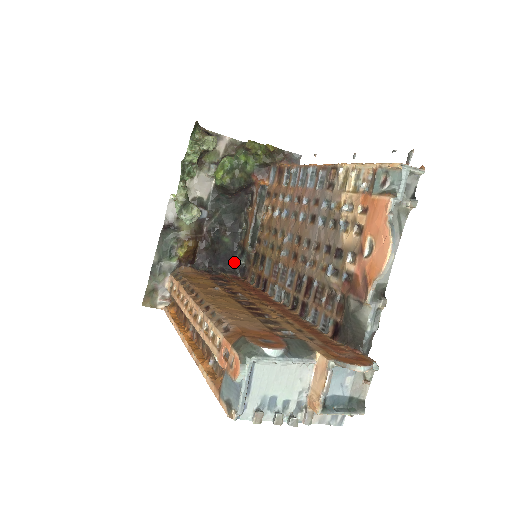
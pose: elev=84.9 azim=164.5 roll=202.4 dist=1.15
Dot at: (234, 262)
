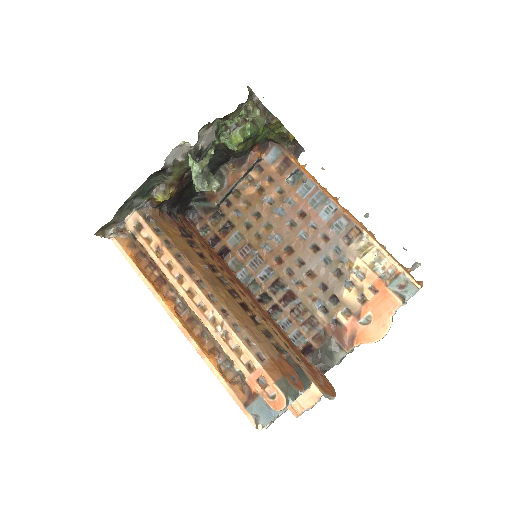
Dot at: (188, 203)
